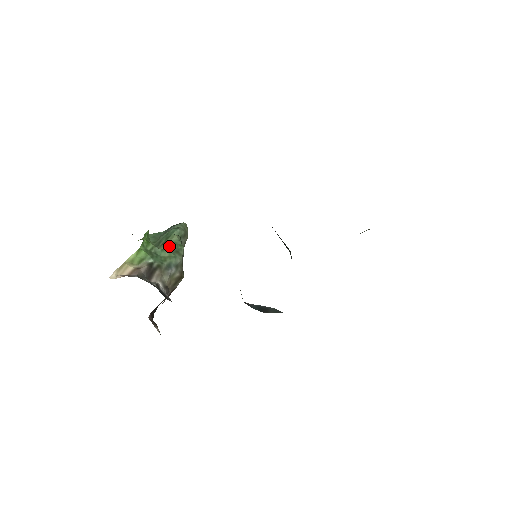
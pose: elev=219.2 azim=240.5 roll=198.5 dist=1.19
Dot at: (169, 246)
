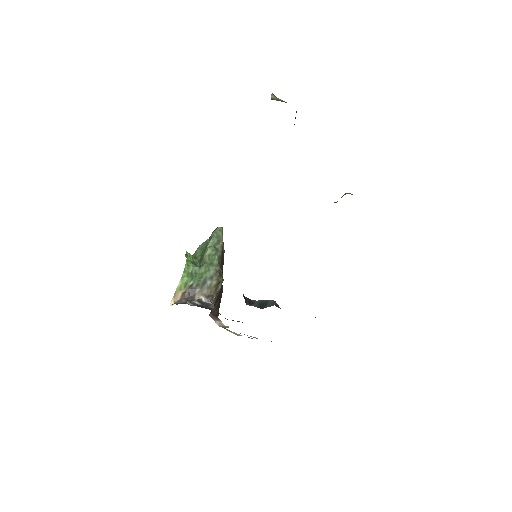
Dot at: (205, 261)
